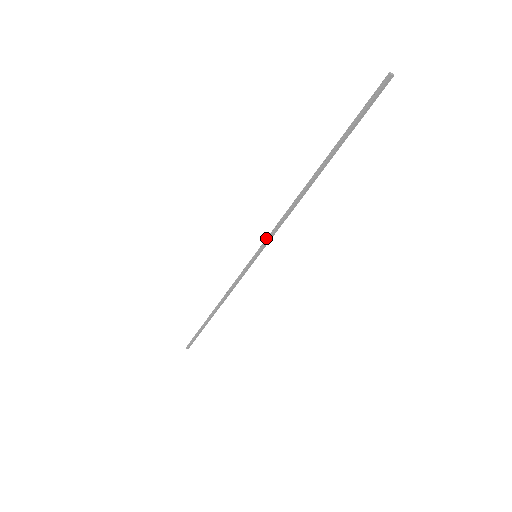
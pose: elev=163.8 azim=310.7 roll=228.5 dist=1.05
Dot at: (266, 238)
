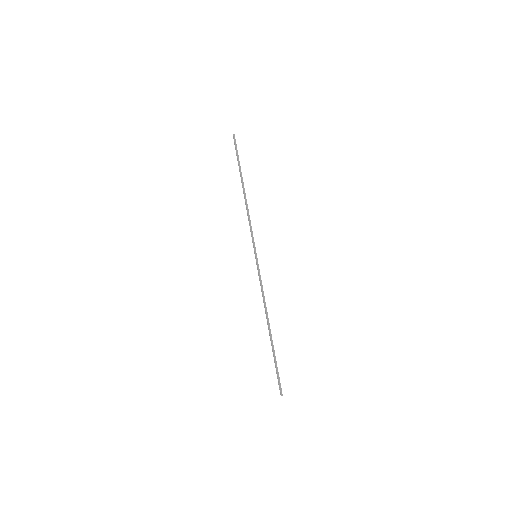
Dot at: (252, 239)
